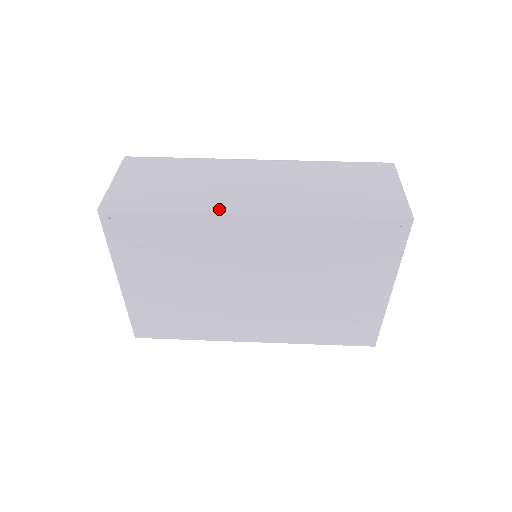
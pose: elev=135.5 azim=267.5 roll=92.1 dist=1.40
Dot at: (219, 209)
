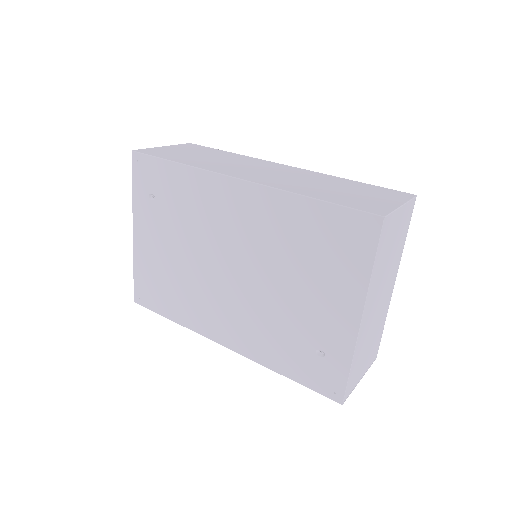
Dot at: (214, 170)
